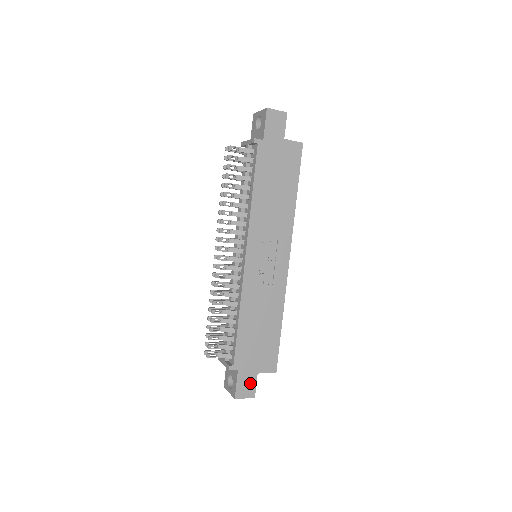
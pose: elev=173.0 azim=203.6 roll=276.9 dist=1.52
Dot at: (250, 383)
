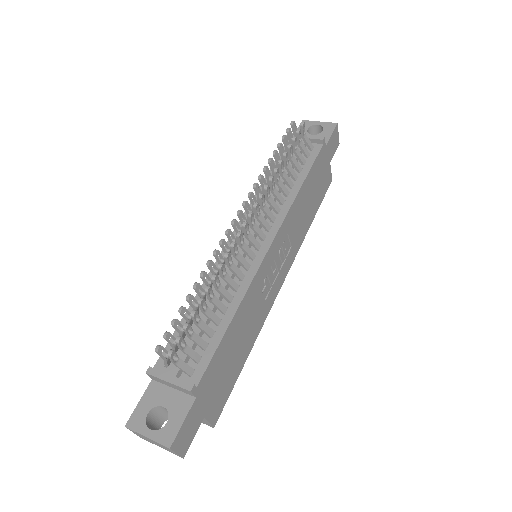
Dot at: (192, 429)
